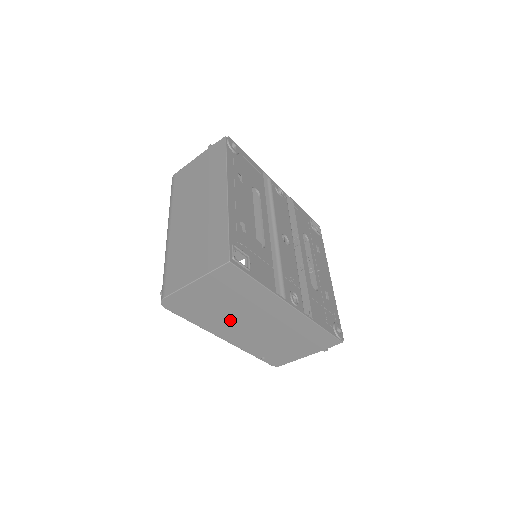
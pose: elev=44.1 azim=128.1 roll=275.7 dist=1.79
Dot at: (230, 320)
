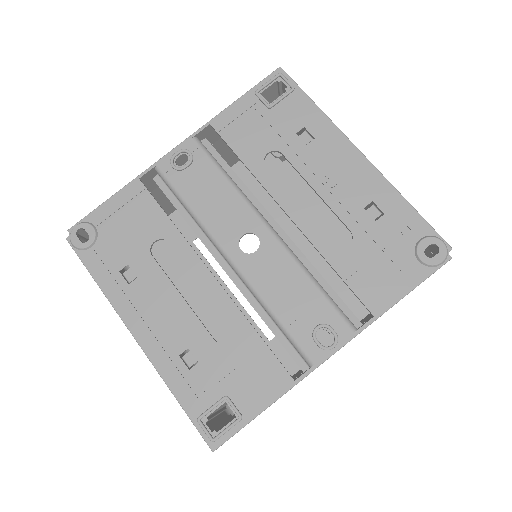
Dot at: occluded
